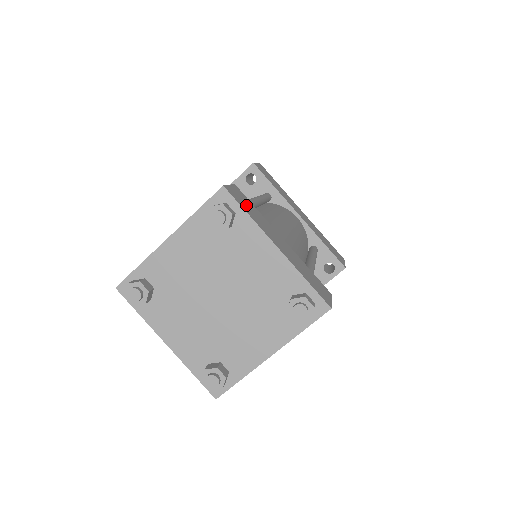
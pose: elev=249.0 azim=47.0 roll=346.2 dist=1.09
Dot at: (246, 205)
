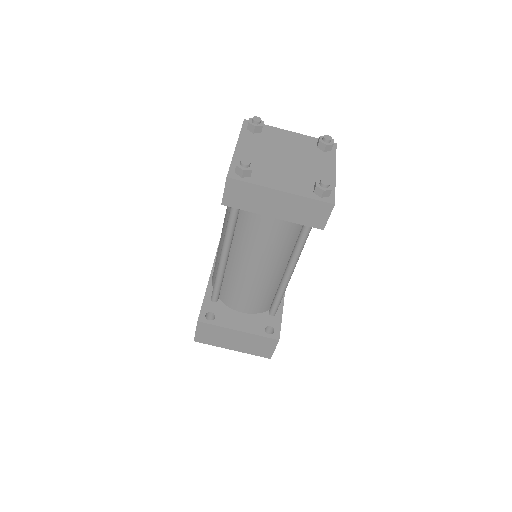
Dot at: occluded
